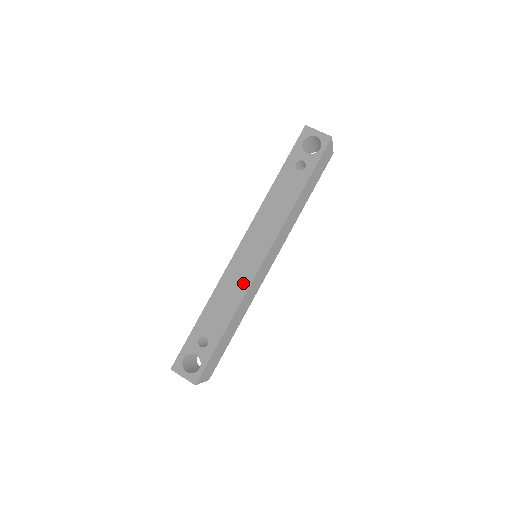
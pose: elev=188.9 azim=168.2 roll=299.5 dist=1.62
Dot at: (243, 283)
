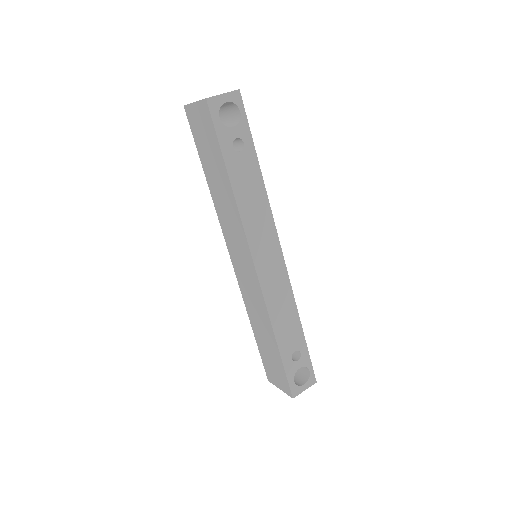
Dot at: (284, 287)
